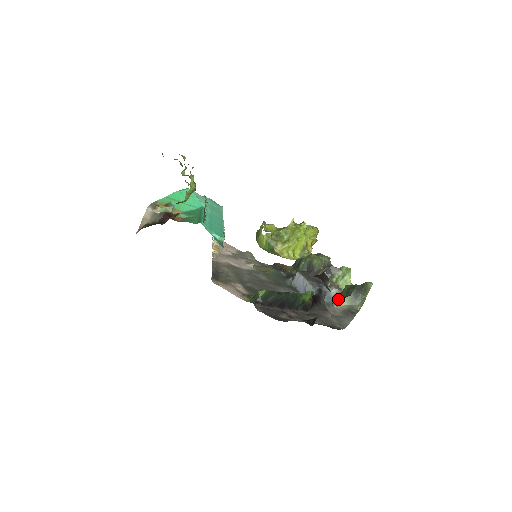
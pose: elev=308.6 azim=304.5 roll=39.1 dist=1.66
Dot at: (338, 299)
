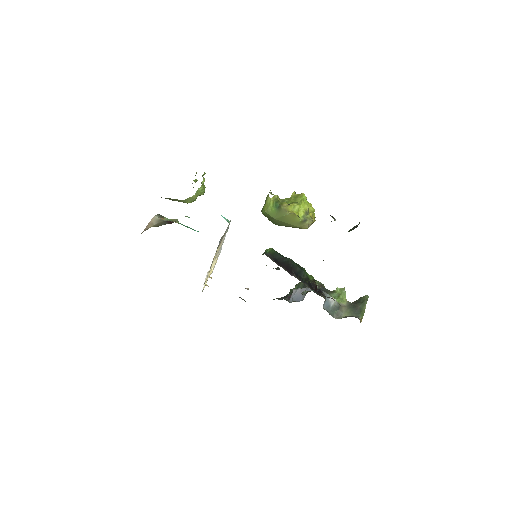
Dot at: occluded
